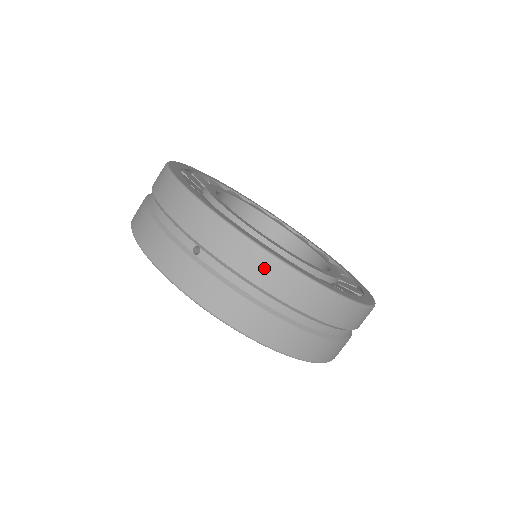
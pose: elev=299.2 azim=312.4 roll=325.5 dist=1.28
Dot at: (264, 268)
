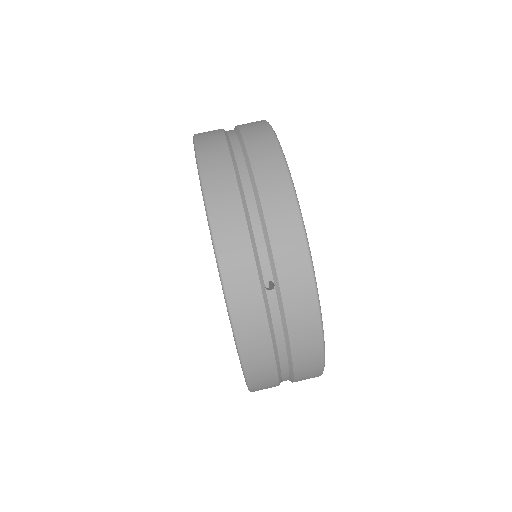
Dot at: (309, 341)
